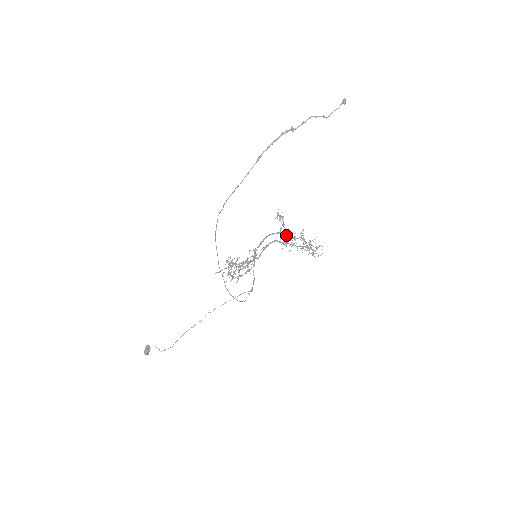
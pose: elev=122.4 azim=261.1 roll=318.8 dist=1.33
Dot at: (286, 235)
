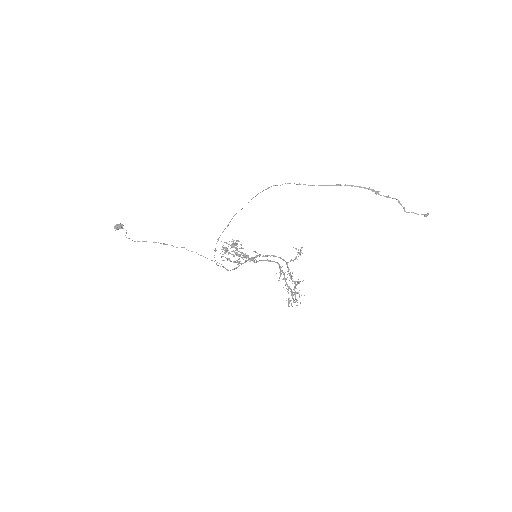
Dot at: (289, 269)
